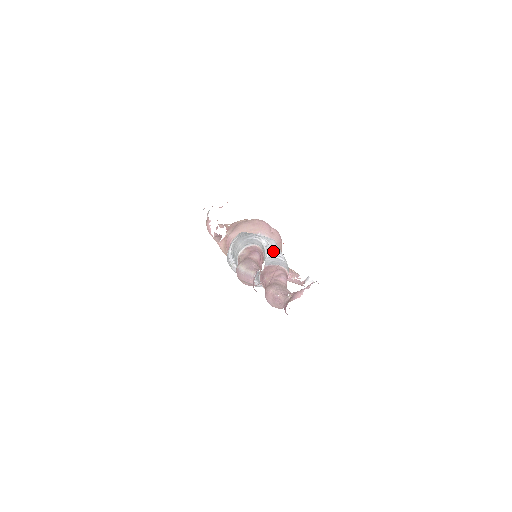
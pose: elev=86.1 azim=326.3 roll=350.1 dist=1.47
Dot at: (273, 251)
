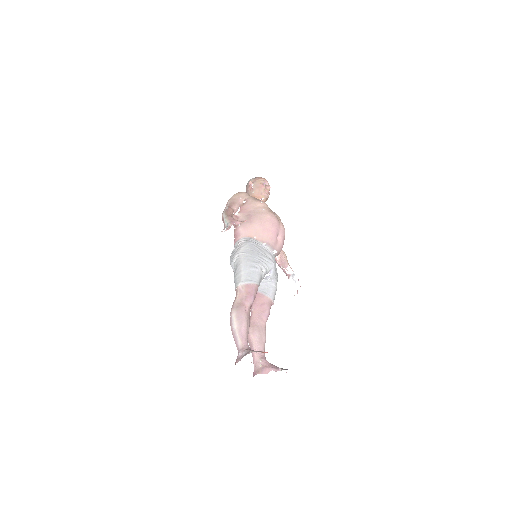
Dot at: (269, 277)
